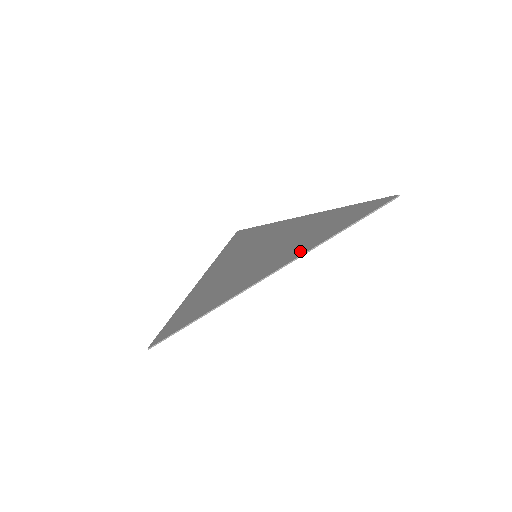
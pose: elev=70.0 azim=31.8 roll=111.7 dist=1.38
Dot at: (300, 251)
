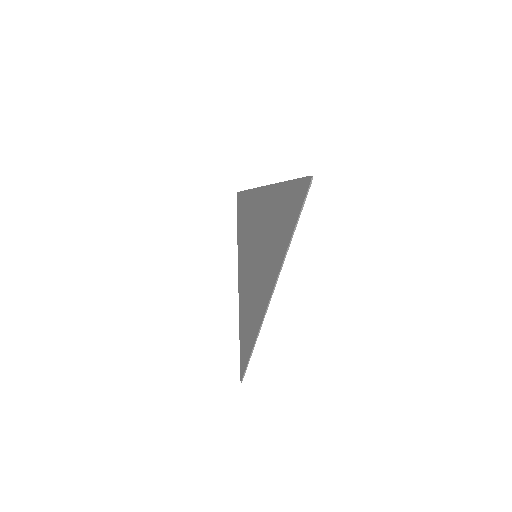
Dot at: (276, 267)
